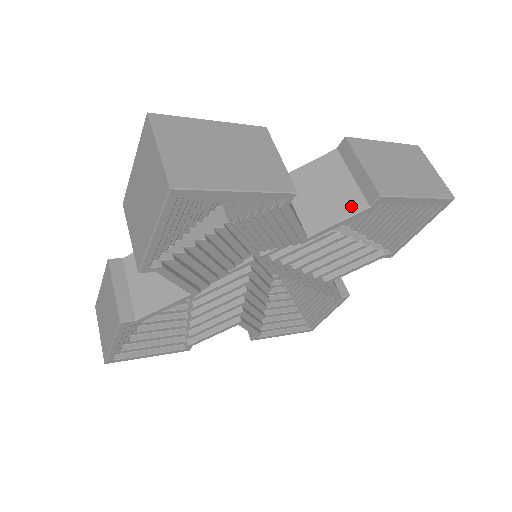
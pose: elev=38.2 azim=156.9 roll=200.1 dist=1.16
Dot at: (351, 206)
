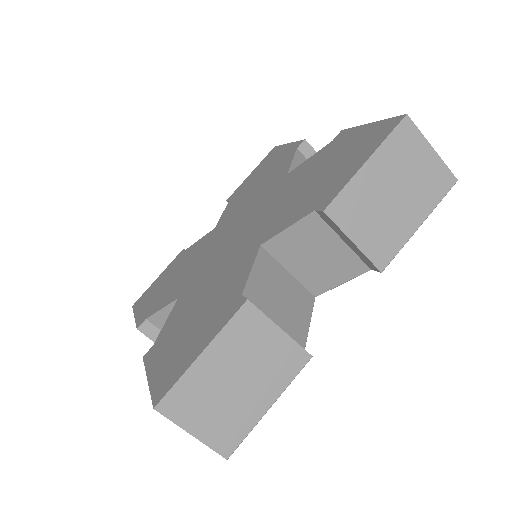
Dot at: (351, 270)
